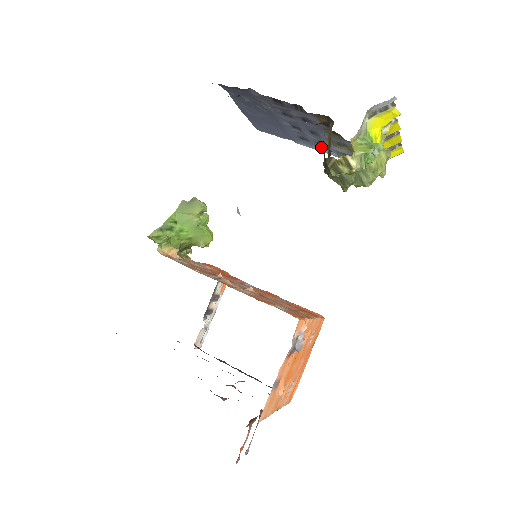
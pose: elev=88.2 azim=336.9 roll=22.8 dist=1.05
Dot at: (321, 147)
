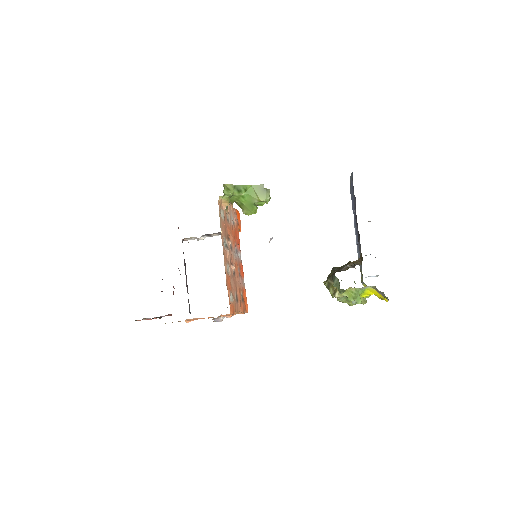
Dot at: occluded
